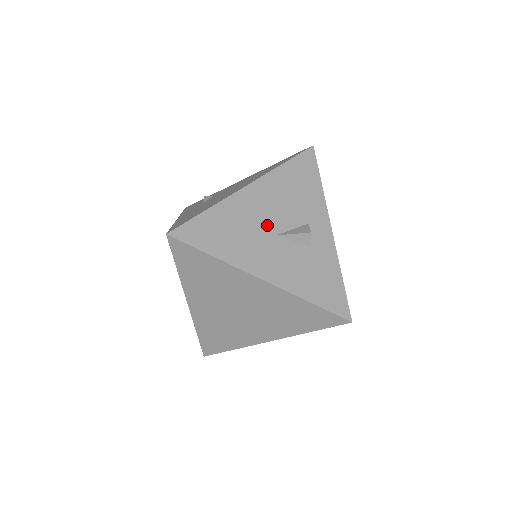
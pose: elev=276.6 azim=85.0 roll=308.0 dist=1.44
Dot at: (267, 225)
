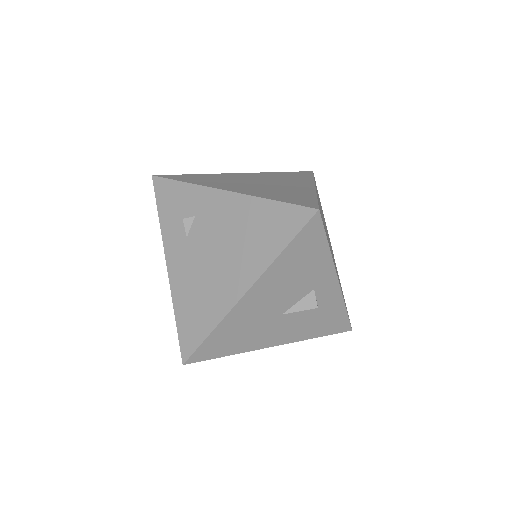
Dot at: (273, 312)
